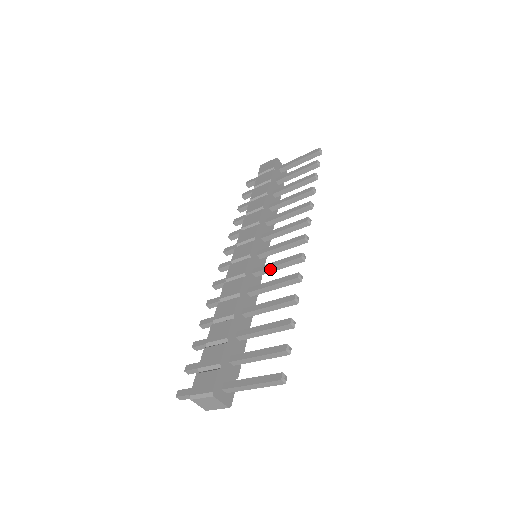
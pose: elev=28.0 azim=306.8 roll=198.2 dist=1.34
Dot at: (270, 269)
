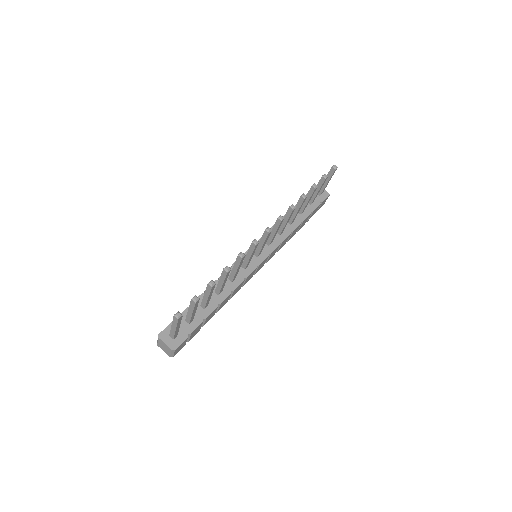
Dot at: (246, 259)
